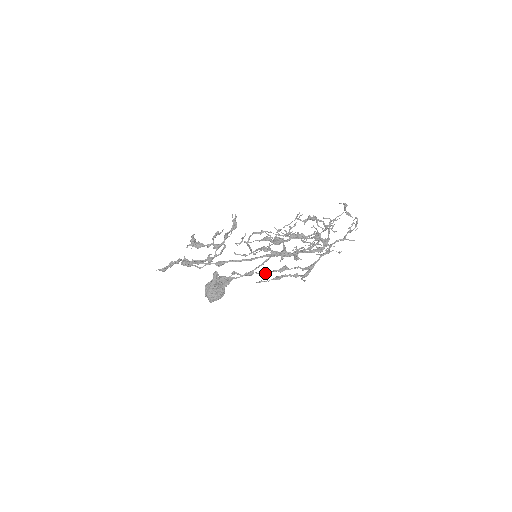
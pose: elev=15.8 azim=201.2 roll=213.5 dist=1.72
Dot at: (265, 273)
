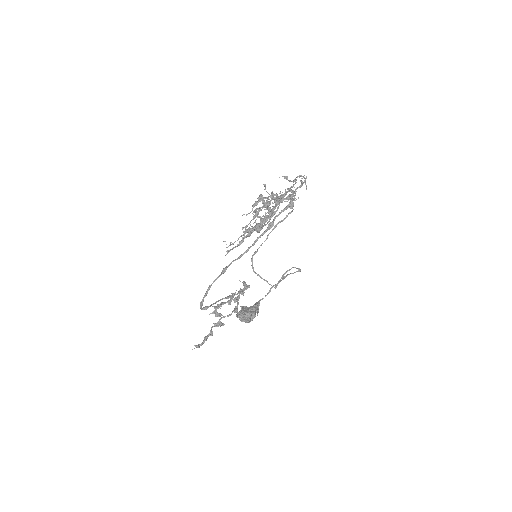
Dot at: (251, 230)
